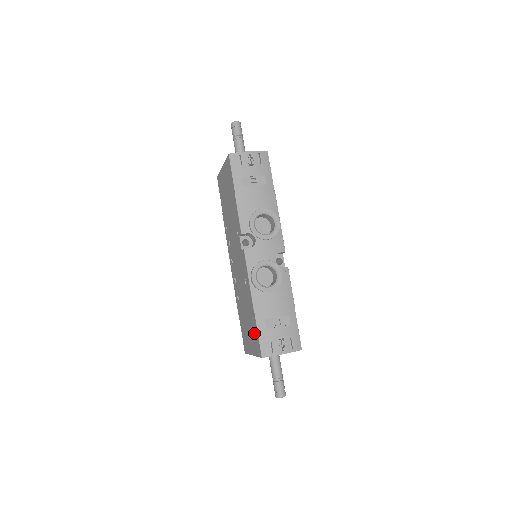
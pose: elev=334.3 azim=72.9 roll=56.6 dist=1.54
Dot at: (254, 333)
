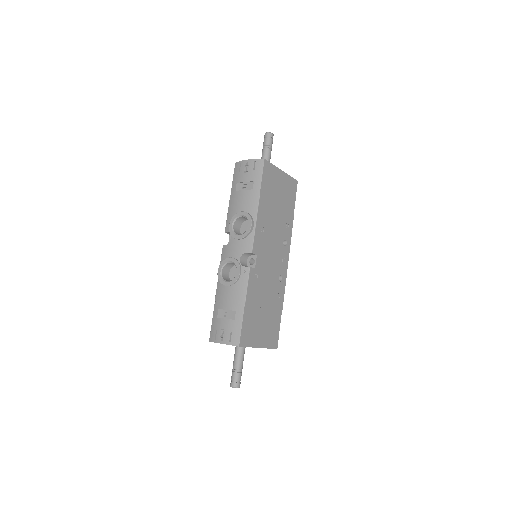
Dot at: occluded
